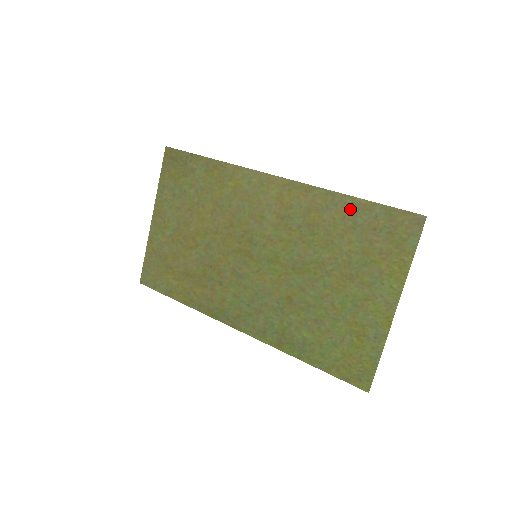
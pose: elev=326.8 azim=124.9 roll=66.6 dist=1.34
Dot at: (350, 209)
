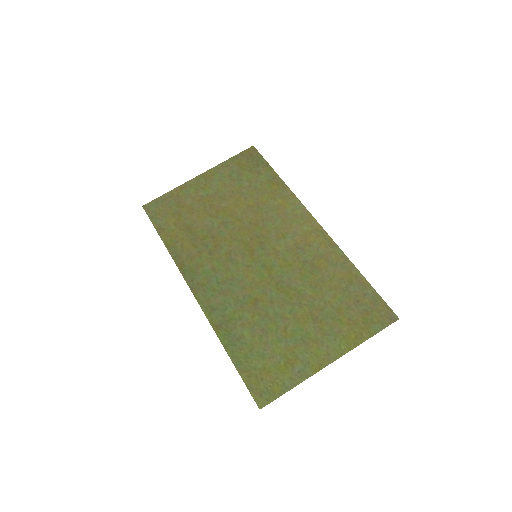
Dot at: (351, 277)
